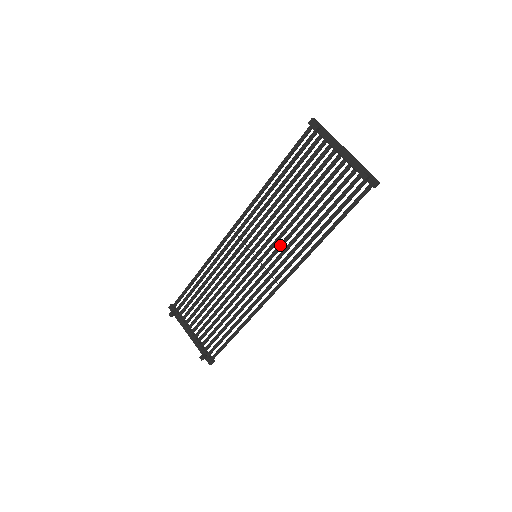
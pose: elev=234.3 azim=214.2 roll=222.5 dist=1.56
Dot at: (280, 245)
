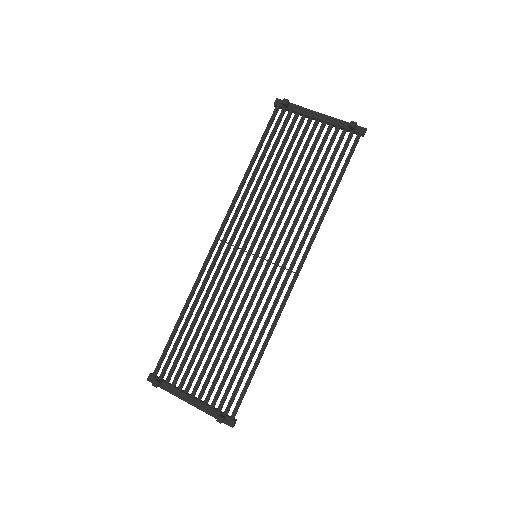
Dot at: (283, 230)
